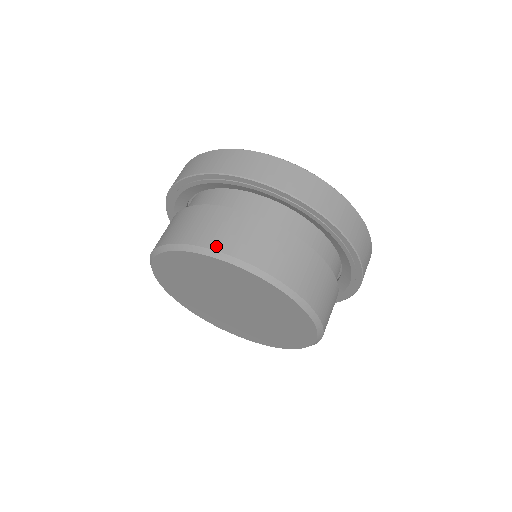
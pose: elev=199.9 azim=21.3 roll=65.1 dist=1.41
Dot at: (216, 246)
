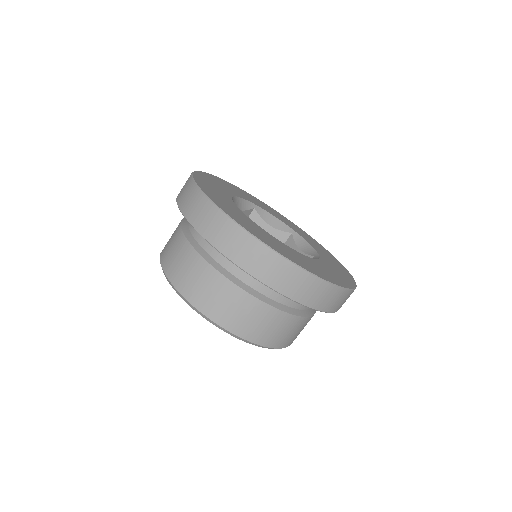
Dot at: (223, 324)
